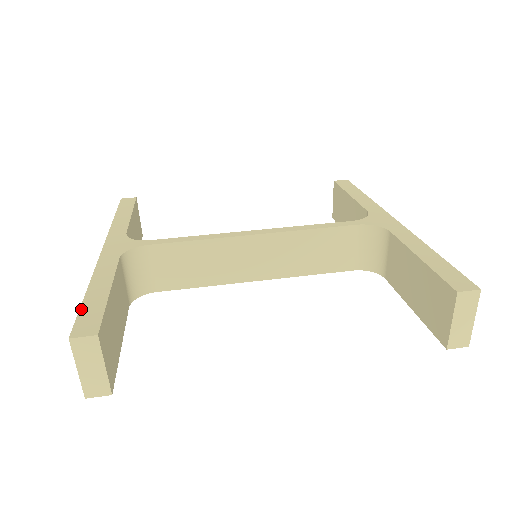
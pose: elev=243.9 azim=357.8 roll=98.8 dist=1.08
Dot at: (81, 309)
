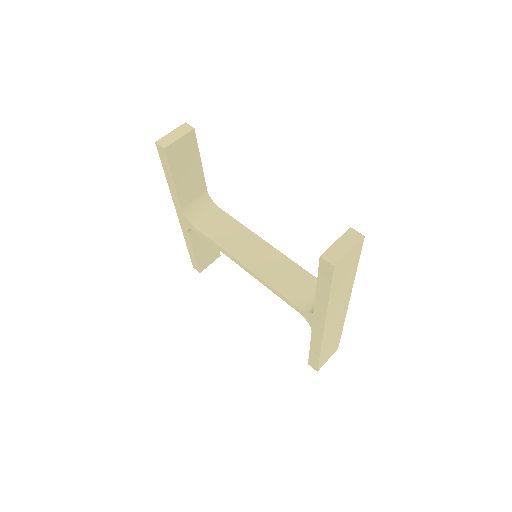
Dot at: occluded
